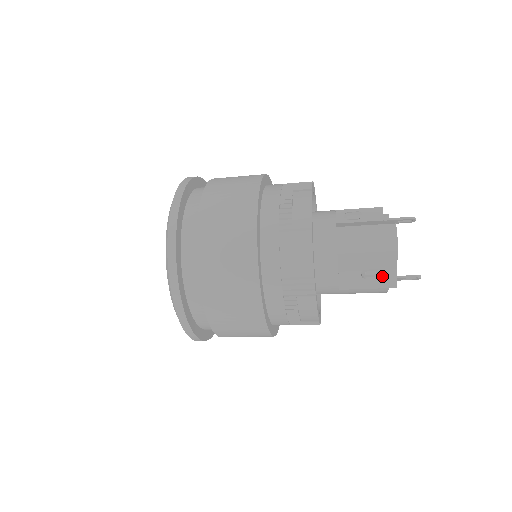
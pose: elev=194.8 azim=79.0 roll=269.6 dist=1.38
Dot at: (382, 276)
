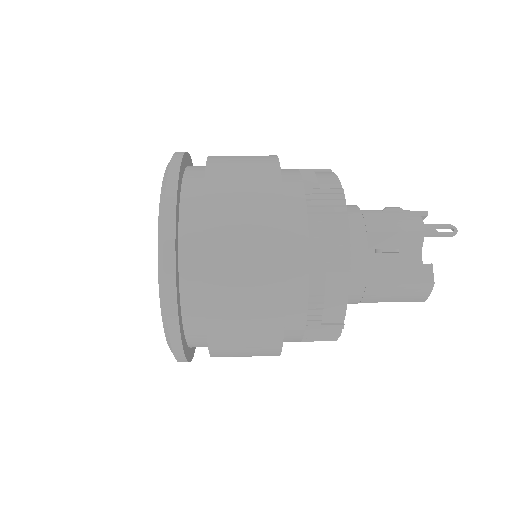
Dot at: occluded
